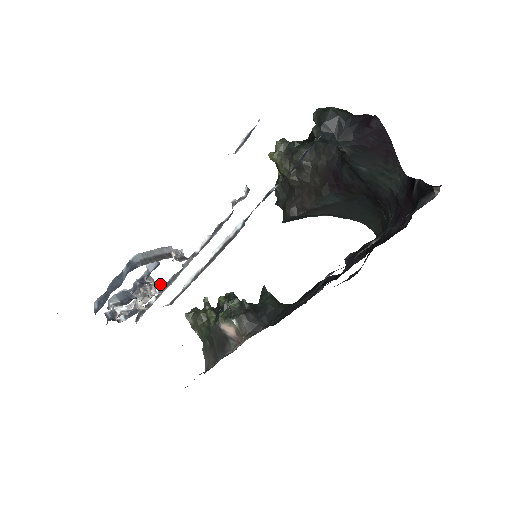
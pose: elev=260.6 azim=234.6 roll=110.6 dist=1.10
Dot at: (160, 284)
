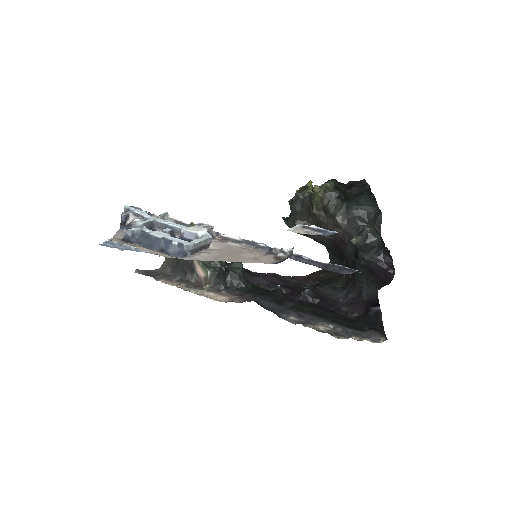
Dot at: occluded
